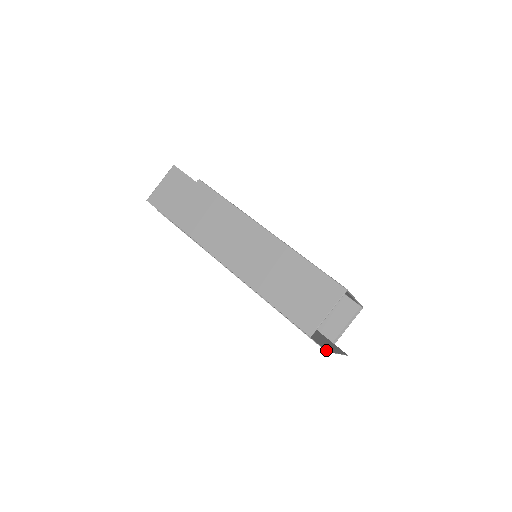
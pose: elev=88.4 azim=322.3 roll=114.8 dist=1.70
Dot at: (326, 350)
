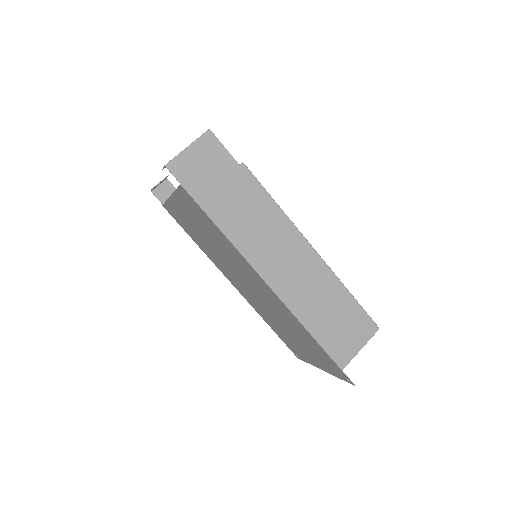
Dot at: (352, 383)
